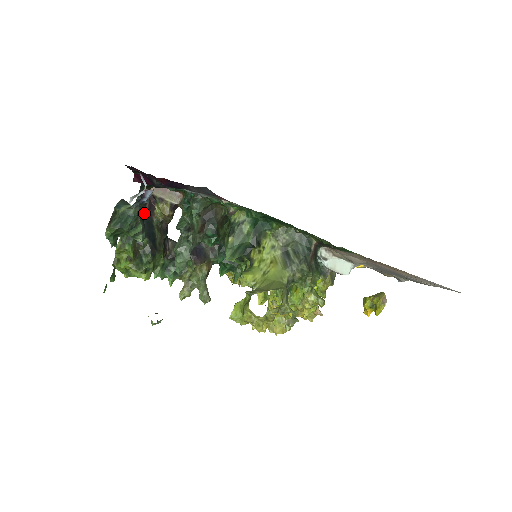
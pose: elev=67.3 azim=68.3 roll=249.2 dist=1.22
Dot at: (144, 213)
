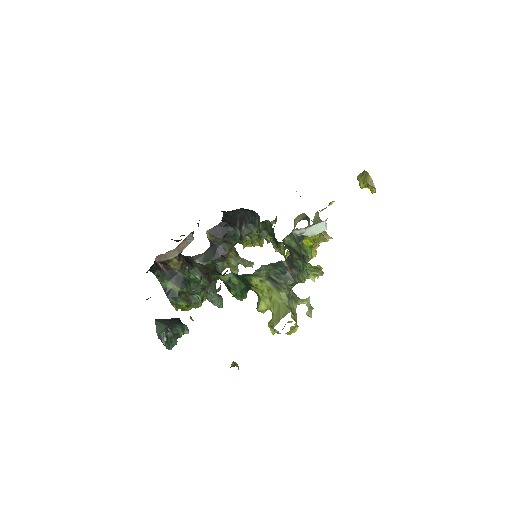
Dot at: (167, 275)
